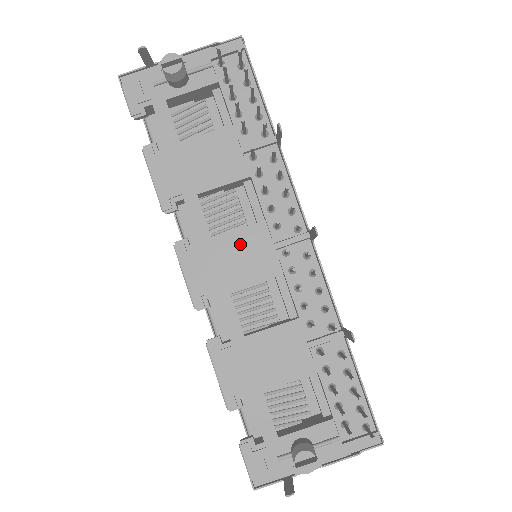
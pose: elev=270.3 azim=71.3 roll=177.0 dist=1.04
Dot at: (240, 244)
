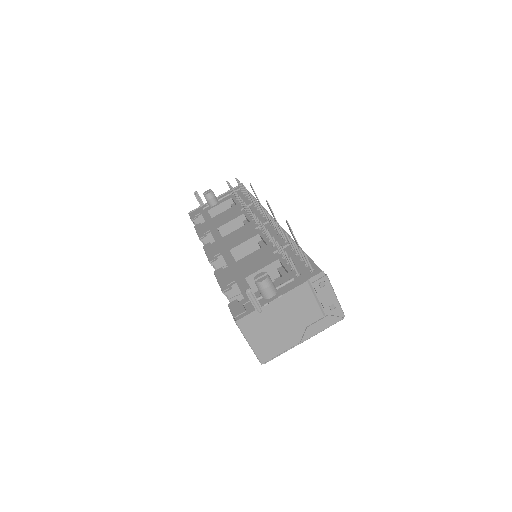
Dot at: (236, 234)
